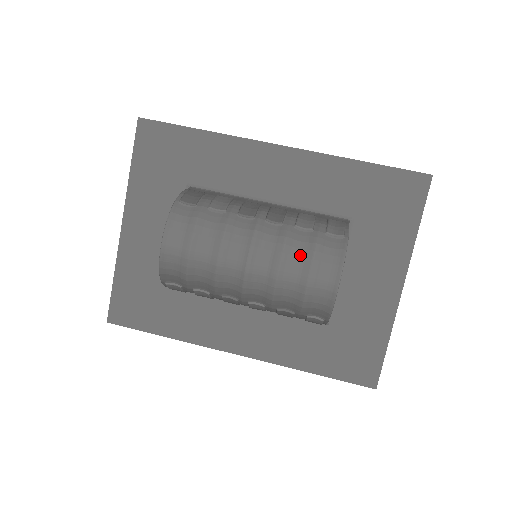
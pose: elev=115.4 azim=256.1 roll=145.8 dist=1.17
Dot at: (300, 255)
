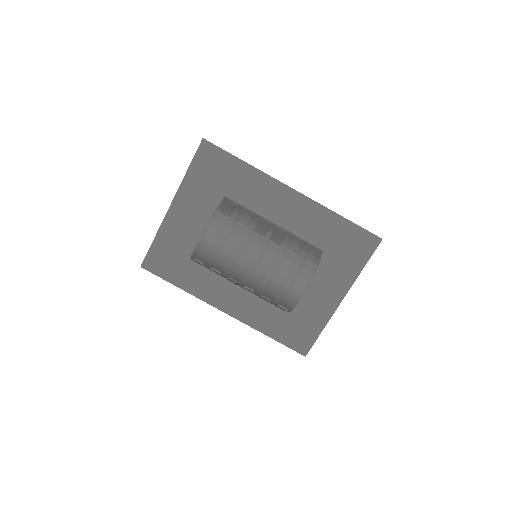
Dot at: (286, 269)
